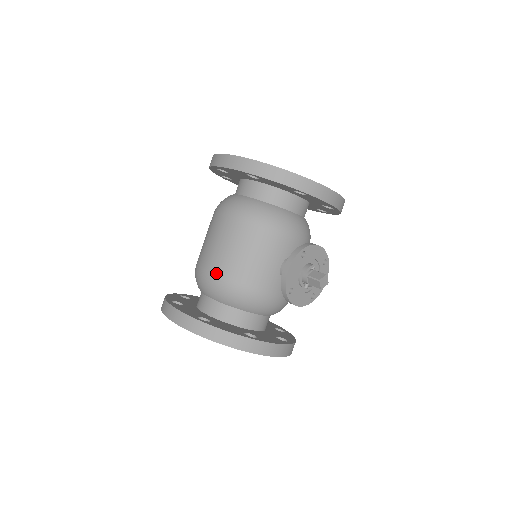
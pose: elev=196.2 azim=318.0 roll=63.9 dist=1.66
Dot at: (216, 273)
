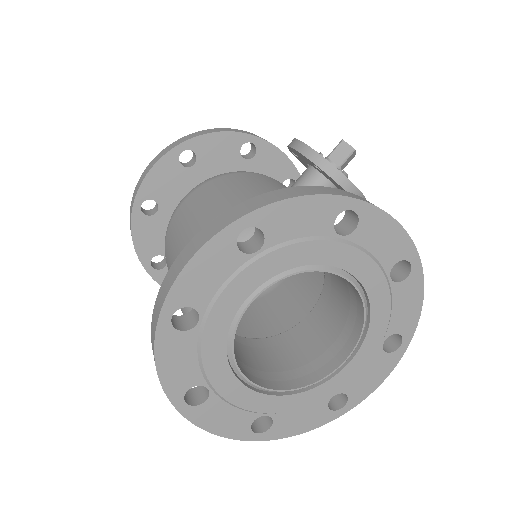
Dot at: (214, 218)
